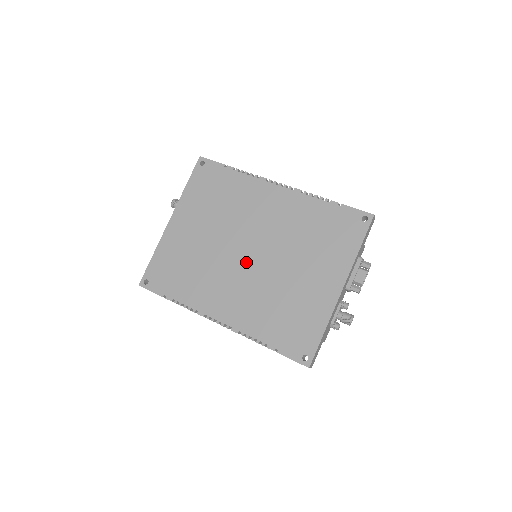
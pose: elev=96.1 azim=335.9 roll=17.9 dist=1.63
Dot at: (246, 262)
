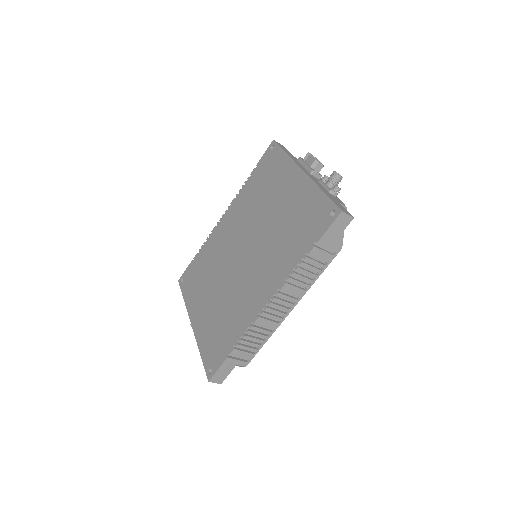
Dot at: (247, 258)
